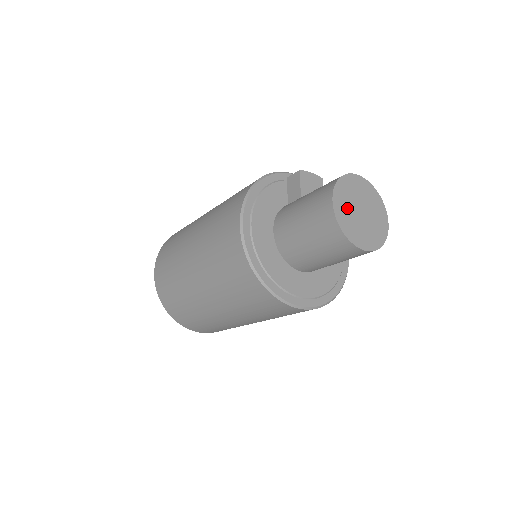
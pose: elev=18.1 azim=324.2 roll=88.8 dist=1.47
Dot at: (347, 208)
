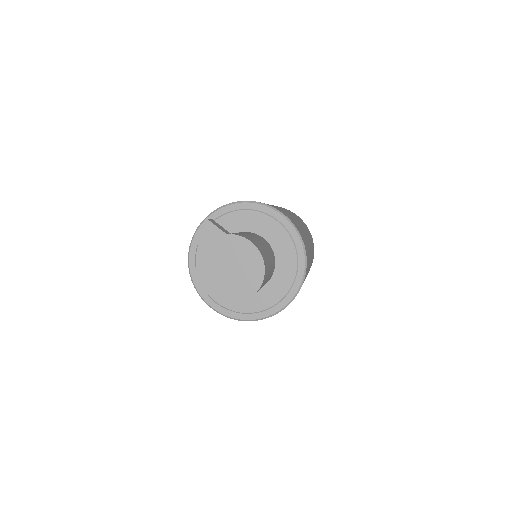
Dot at: (220, 284)
